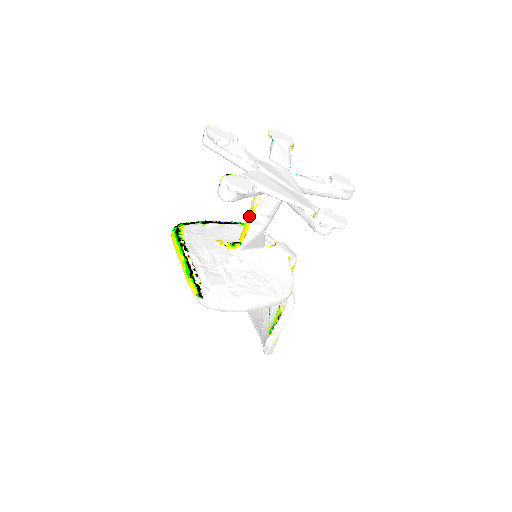
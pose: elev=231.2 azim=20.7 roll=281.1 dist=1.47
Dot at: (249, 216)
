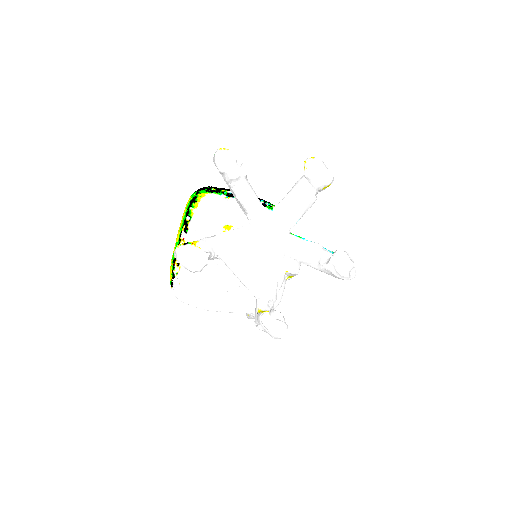
Dot at: occluded
